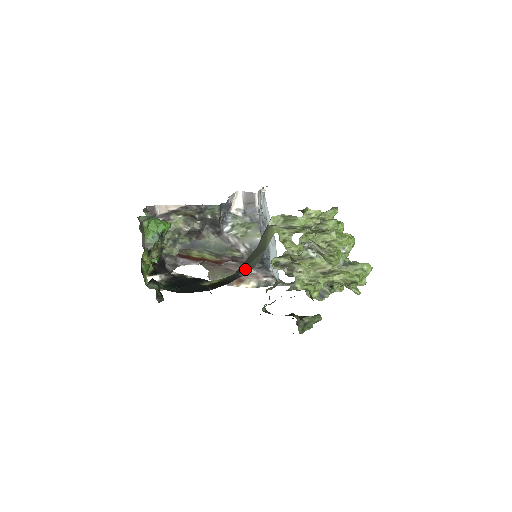
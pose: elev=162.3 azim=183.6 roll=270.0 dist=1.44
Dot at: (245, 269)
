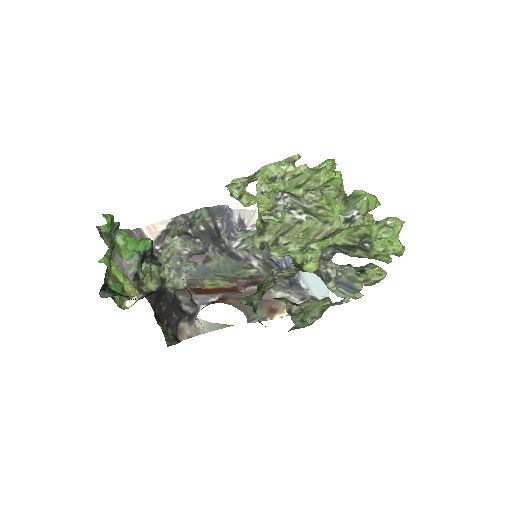
Dot at: occluded
